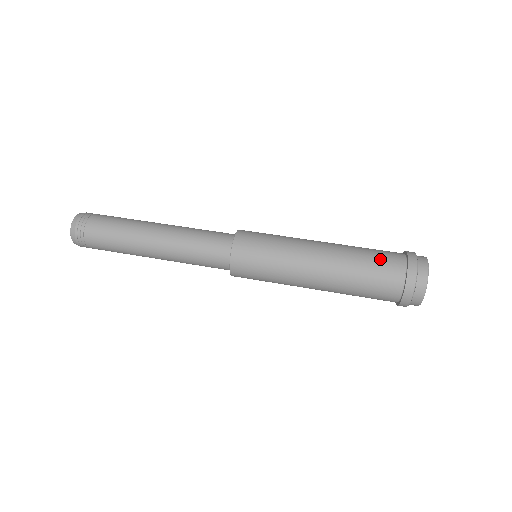
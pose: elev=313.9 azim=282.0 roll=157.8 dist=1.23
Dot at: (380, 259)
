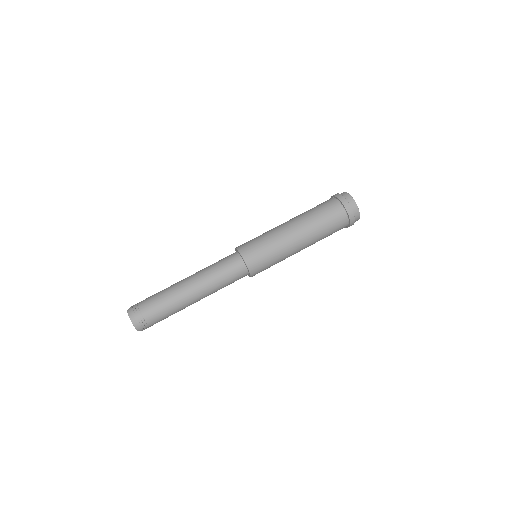
Dot at: (325, 209)
